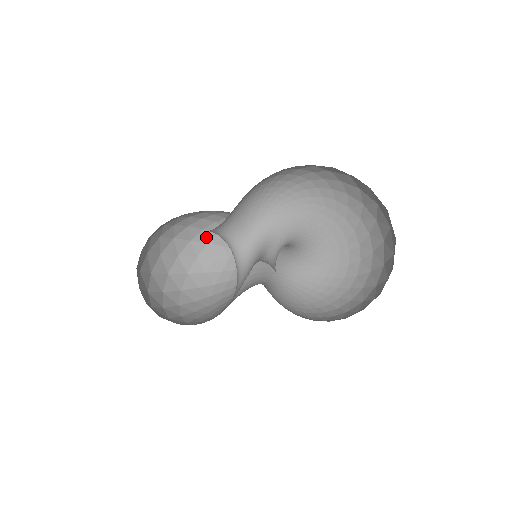
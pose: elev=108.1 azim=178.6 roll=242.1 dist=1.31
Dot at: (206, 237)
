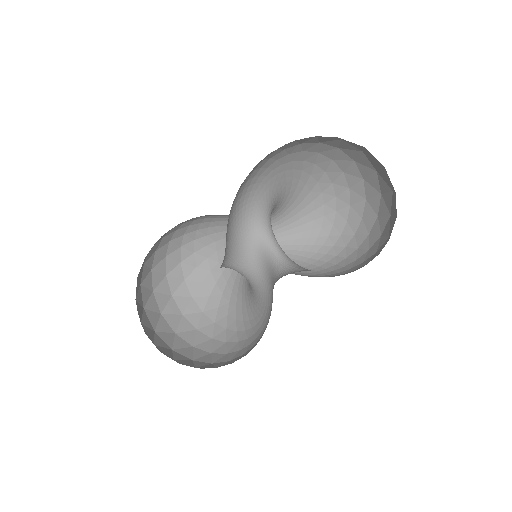
Dot at: (161, 254)
